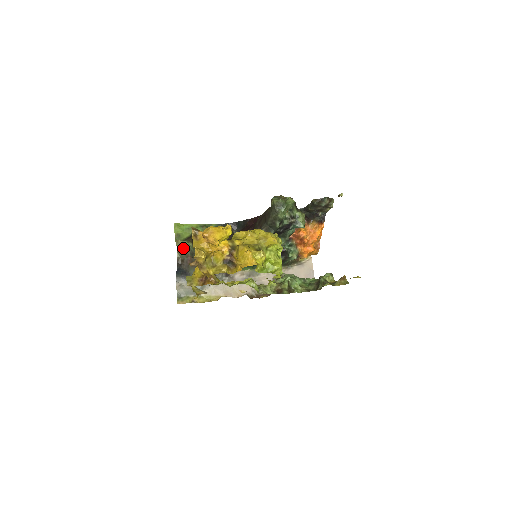
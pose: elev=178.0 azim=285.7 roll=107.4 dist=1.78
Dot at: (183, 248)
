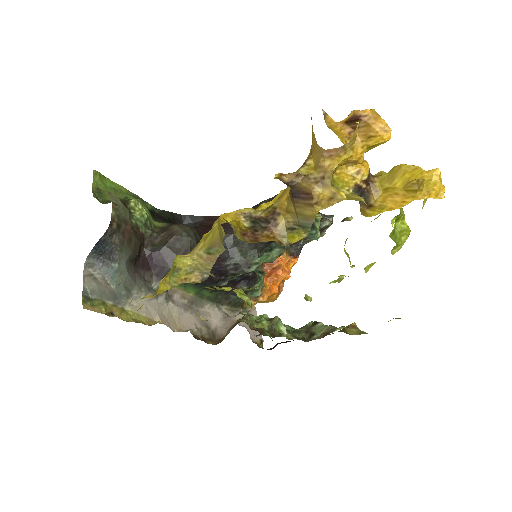
Dot at: (123, 206)
